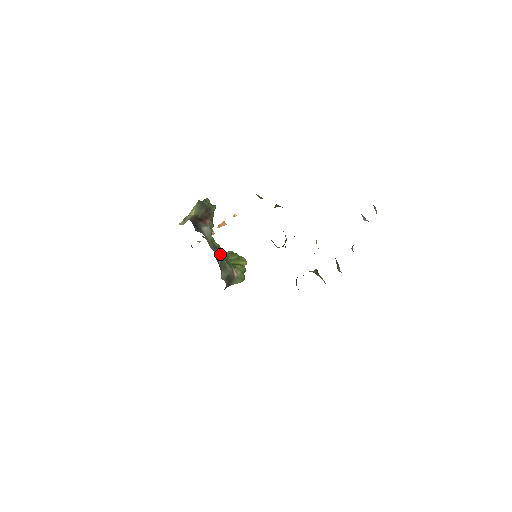
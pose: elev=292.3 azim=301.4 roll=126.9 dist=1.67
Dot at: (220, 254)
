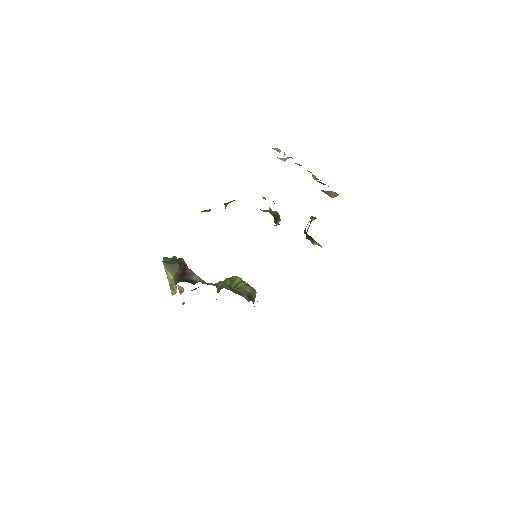
Dot at: (224, 286)
